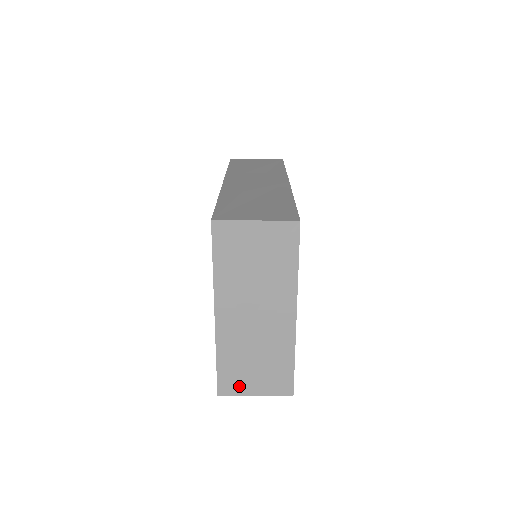
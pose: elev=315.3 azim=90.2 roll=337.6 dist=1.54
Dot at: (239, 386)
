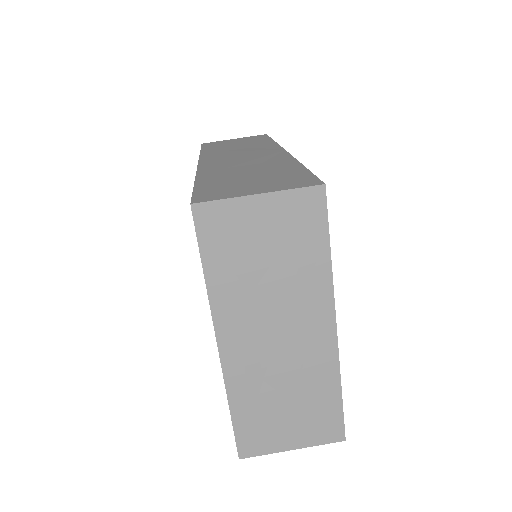
Dot at: (267, 440)
